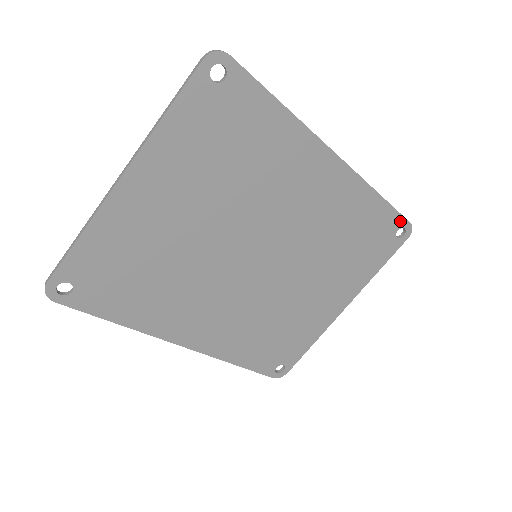
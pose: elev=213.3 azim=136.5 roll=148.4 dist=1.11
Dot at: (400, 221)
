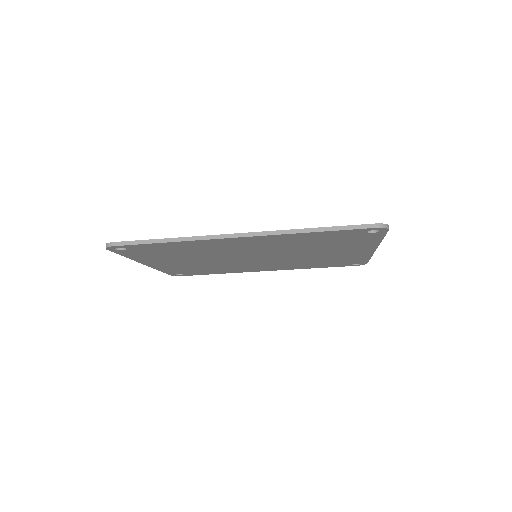
Dot at: (360, 230)
